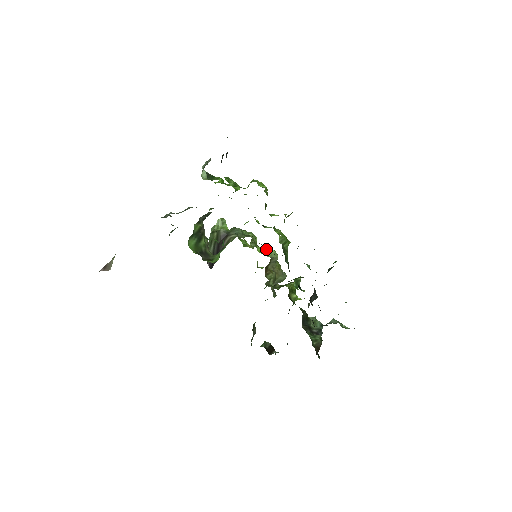
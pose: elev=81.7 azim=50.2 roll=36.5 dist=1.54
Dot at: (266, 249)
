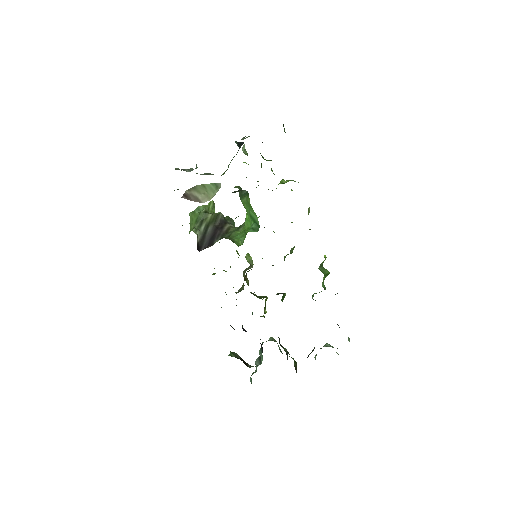
Dot at: (247, 253)
